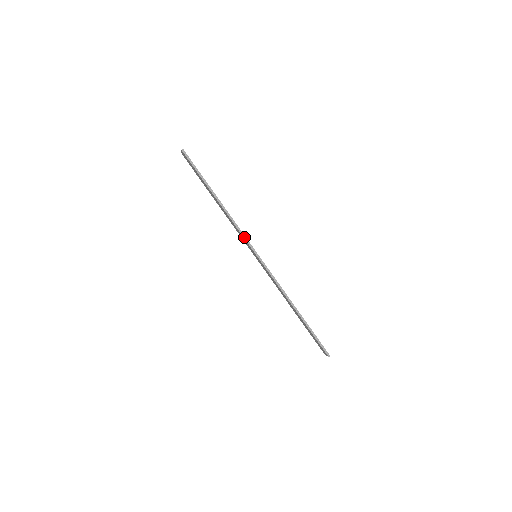
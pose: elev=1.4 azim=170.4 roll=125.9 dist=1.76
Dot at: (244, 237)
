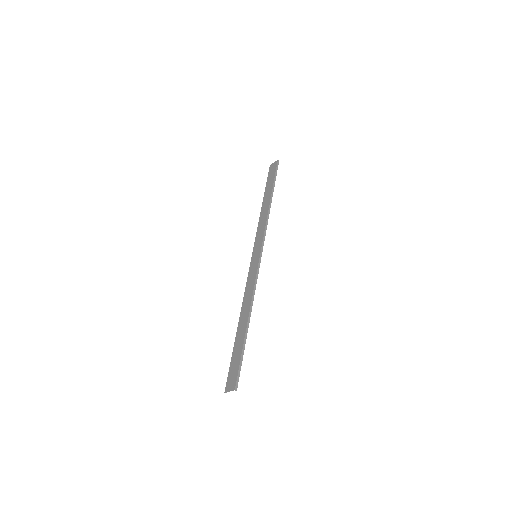
Dot at: (264, 234)
